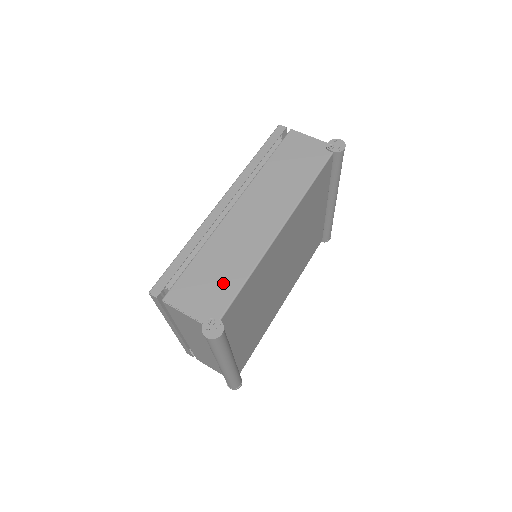
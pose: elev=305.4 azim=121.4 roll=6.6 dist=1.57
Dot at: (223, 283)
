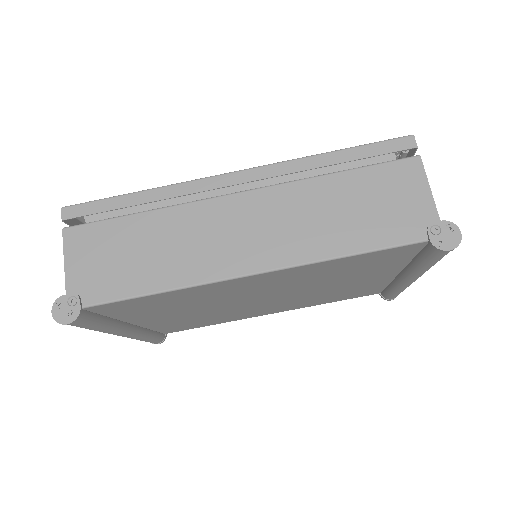
Dot at: (128, 272)
